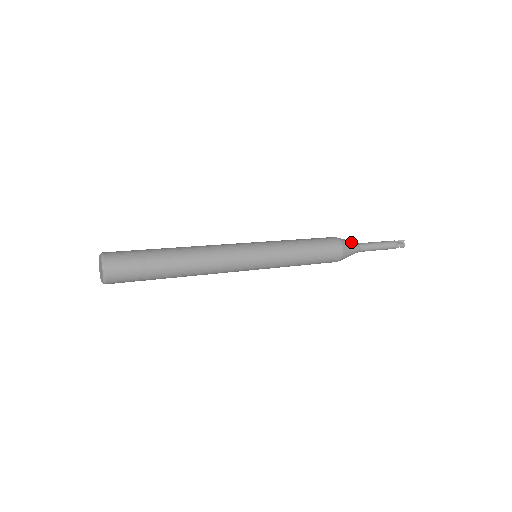
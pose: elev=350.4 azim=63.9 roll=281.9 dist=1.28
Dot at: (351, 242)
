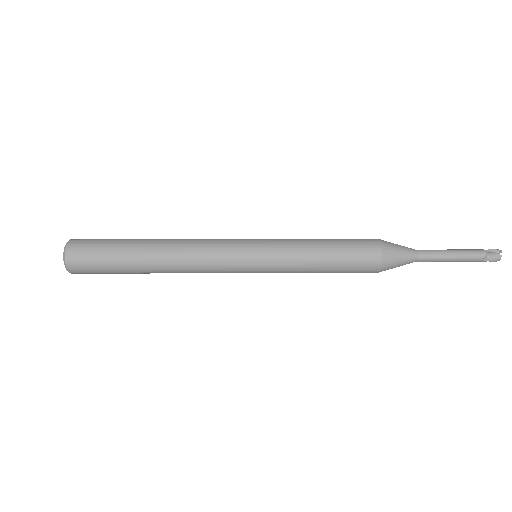
Dot at: (402, 250)
